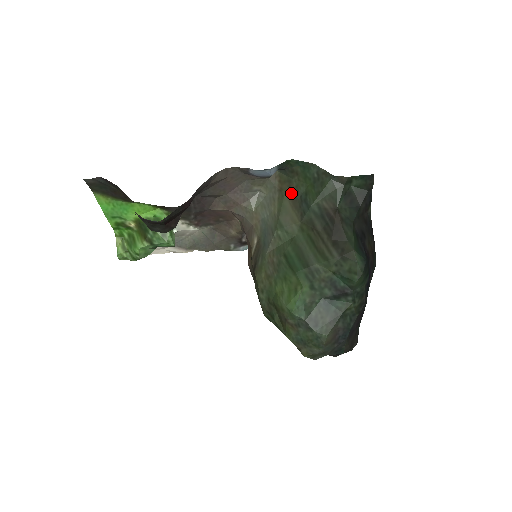
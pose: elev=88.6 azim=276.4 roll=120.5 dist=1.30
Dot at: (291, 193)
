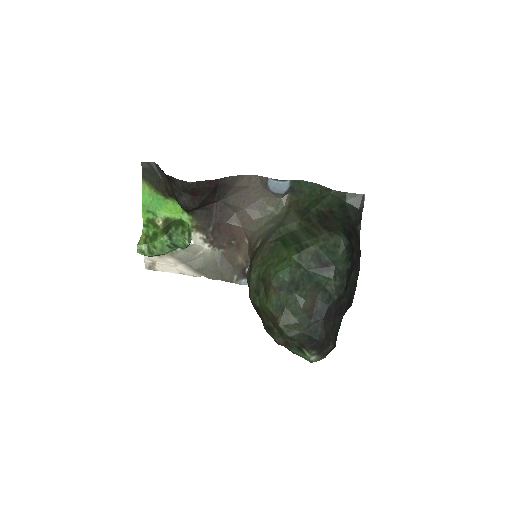
Dot at: (297, 207)
